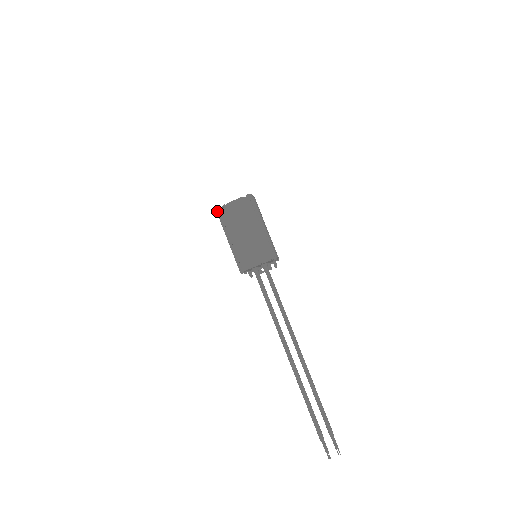
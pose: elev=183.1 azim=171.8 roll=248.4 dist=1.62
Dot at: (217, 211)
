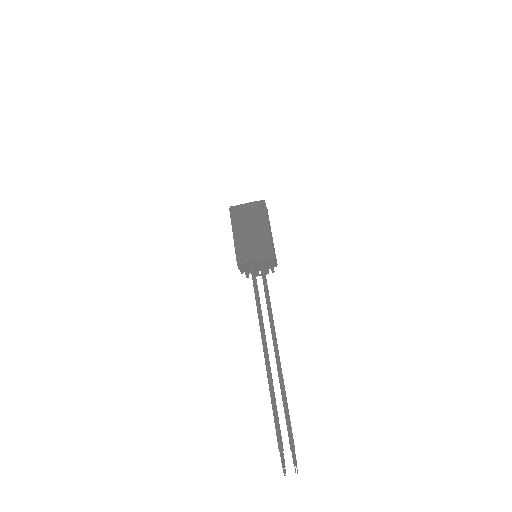
Dot at: (230, 209)
